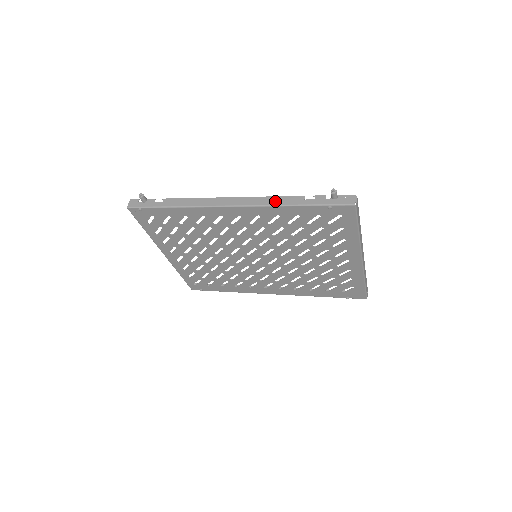
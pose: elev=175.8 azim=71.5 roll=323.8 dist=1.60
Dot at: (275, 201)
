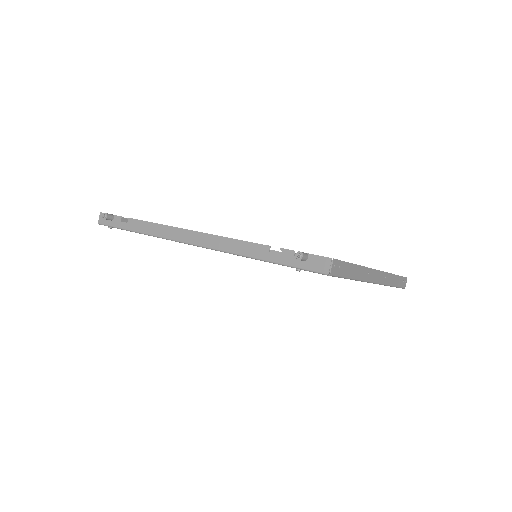
Dot at: (236, 248)
